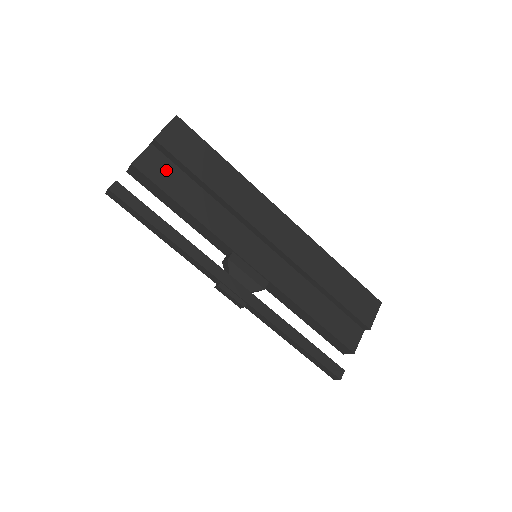
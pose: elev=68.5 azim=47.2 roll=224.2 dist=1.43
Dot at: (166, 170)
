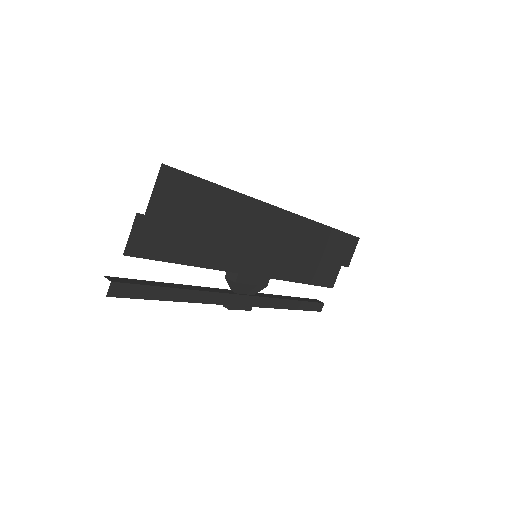
Dot at: (162, 236)
